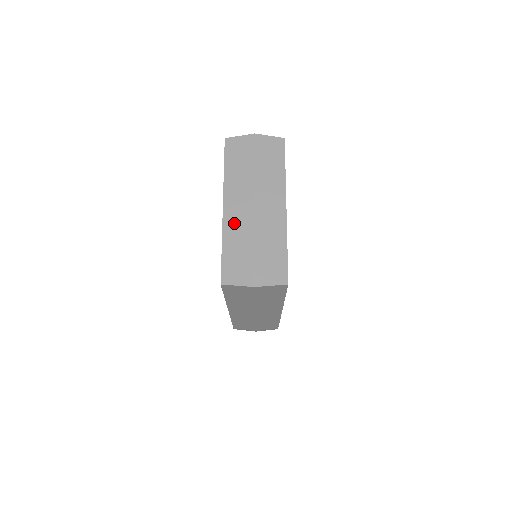
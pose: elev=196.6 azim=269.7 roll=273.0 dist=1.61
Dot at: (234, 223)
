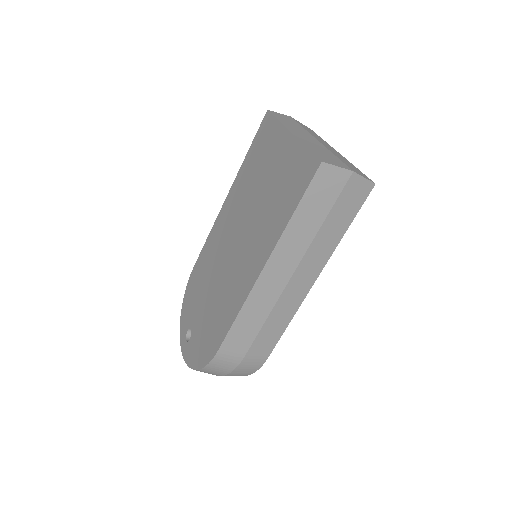
Dot at: (307, 141)
